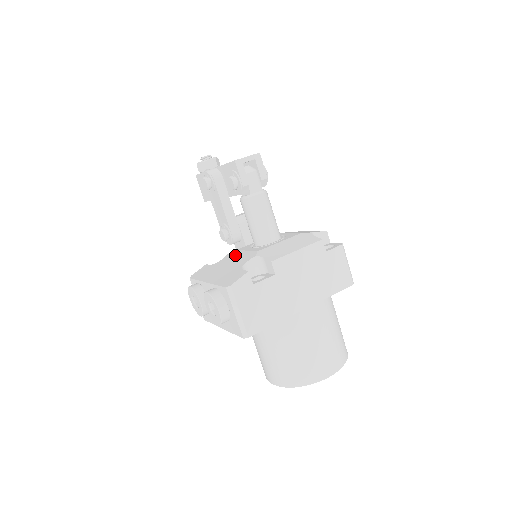
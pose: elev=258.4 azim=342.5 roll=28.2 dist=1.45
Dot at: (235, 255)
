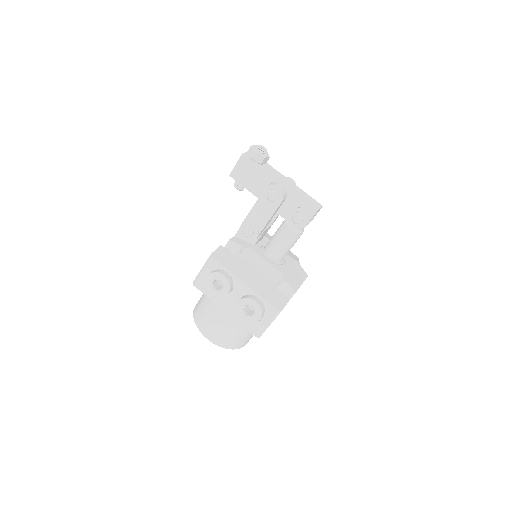
Dot at: (256, 259)
